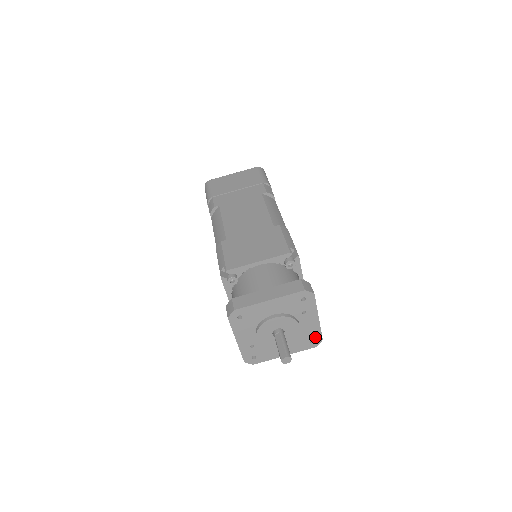
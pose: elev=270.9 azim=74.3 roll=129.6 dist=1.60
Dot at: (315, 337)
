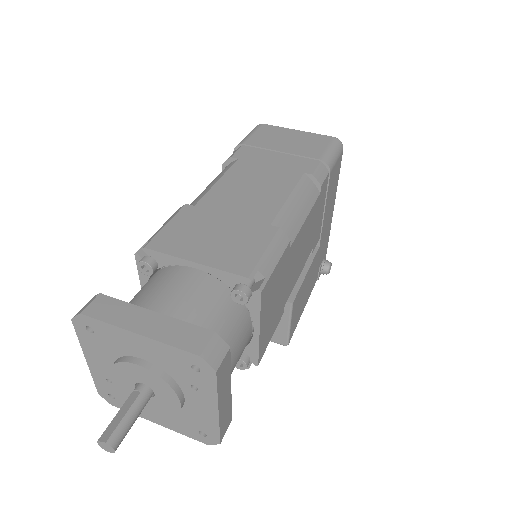
Dot at: (209, 432)
